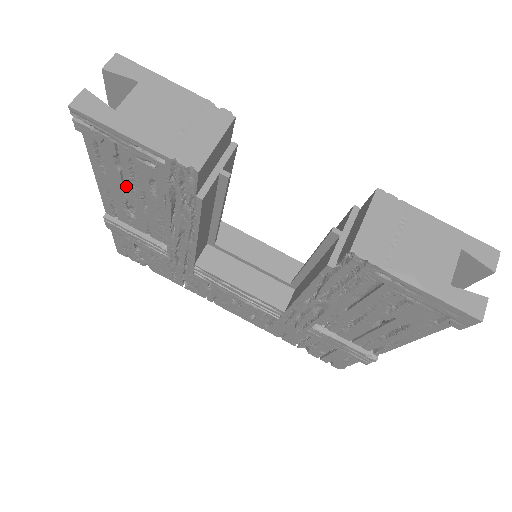
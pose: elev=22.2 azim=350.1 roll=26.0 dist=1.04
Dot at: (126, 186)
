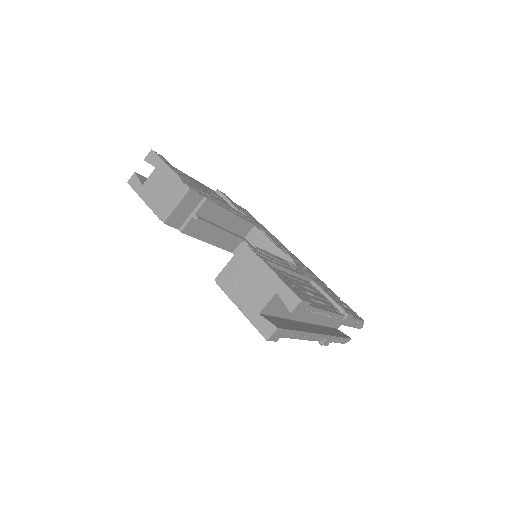
Dot at: occluded
